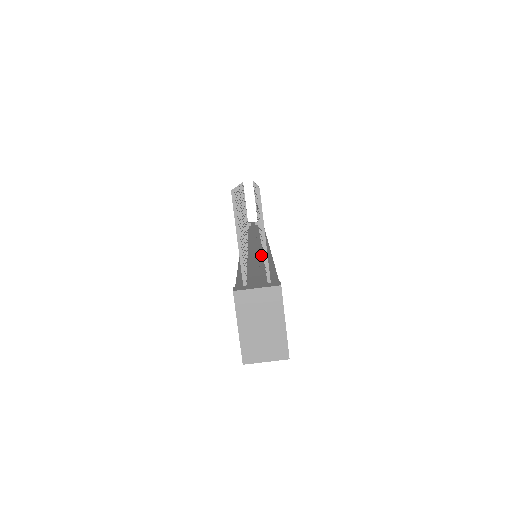
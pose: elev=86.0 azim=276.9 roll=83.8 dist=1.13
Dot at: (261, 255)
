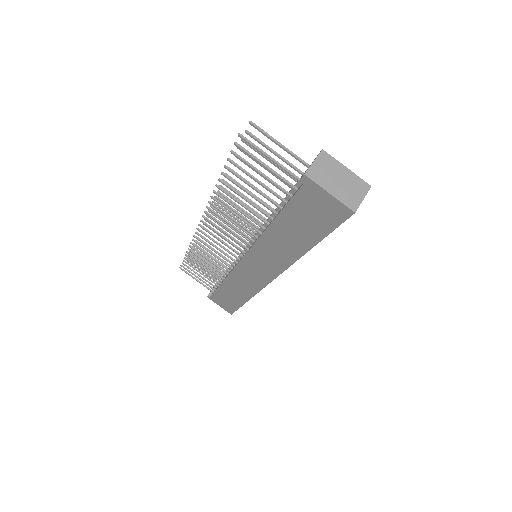
Dot at: occluded
